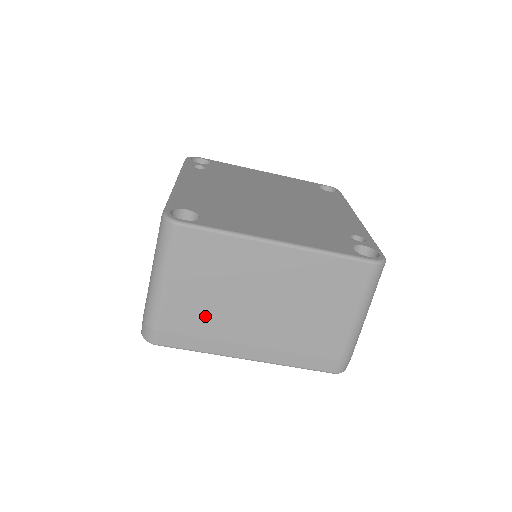
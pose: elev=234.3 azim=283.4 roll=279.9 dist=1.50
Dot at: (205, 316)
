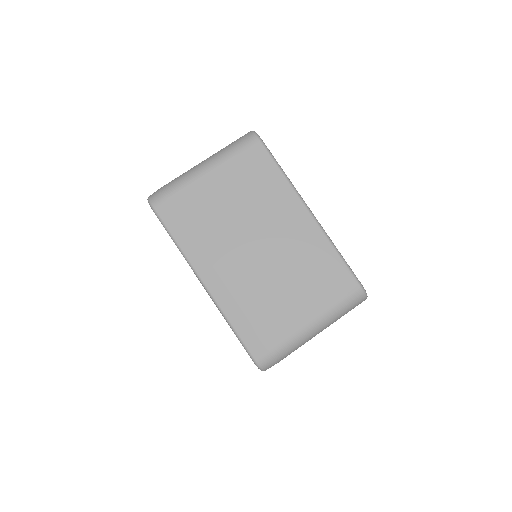
Dot at: (210, 218)
